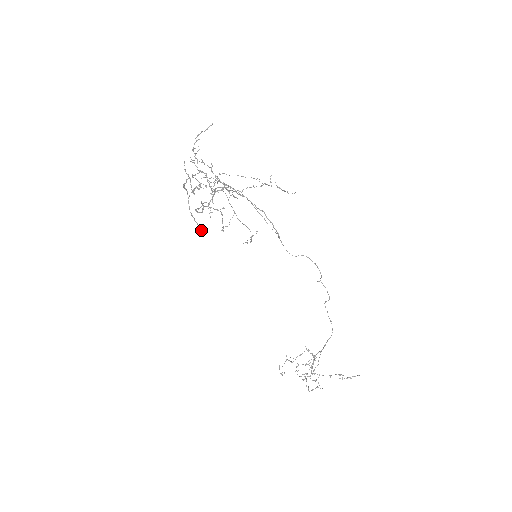
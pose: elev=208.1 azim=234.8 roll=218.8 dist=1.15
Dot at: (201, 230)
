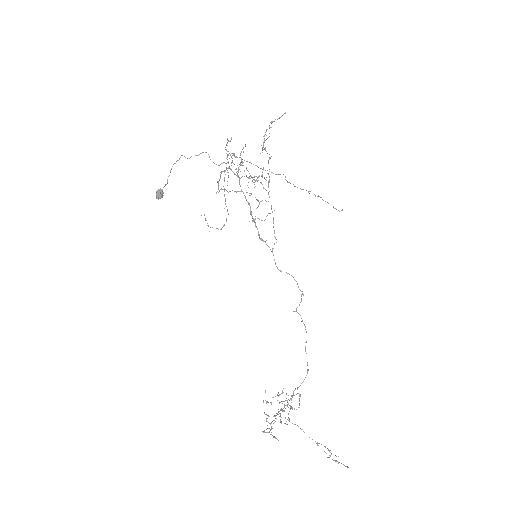
Dot at: (156, 193)
